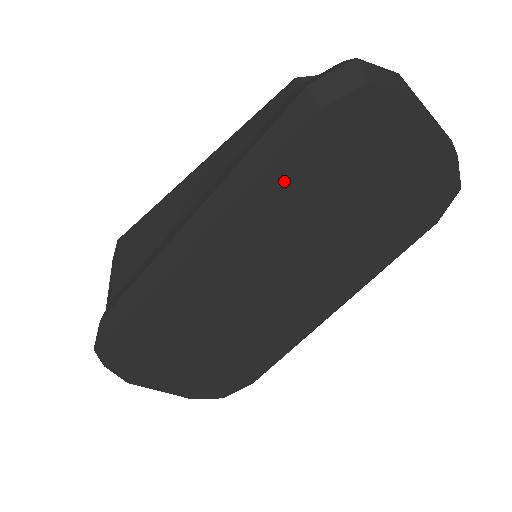
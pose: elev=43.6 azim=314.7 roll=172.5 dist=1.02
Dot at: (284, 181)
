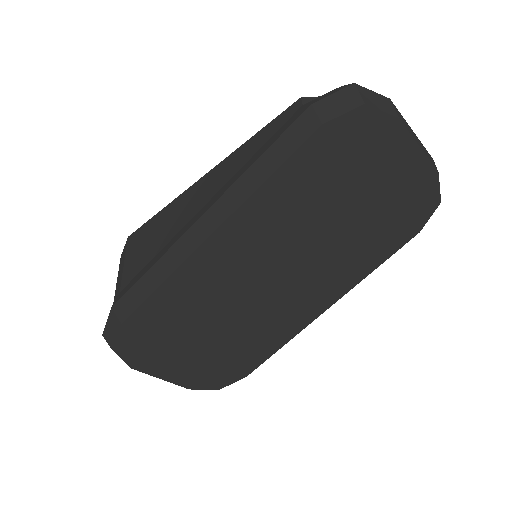
Dot at: (288, 185)
